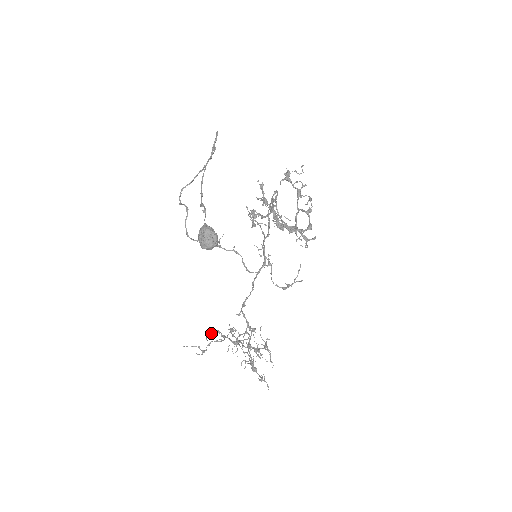
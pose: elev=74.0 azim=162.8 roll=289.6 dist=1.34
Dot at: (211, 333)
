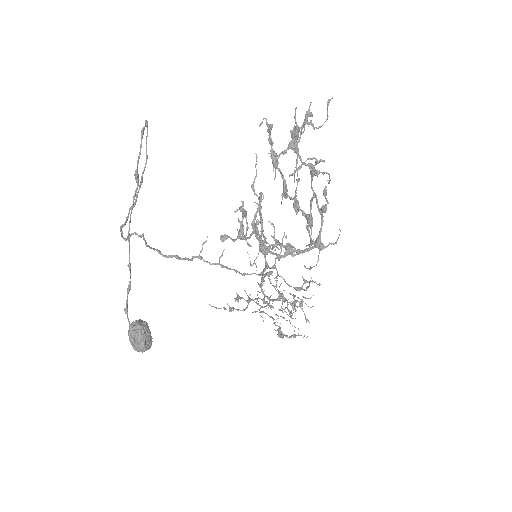
Dot at: (234, 298)
